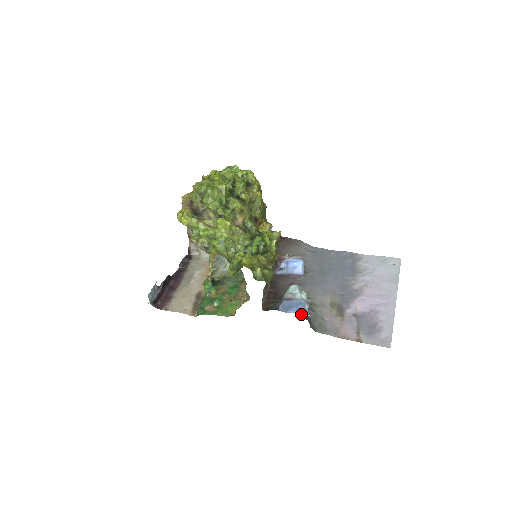
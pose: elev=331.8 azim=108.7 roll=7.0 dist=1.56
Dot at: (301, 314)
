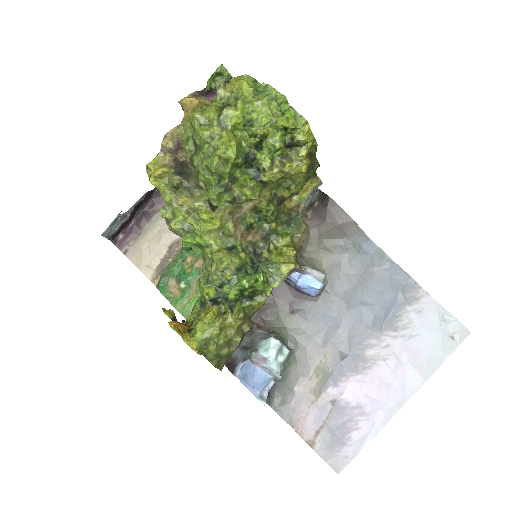
Dot at: (255, 396)
